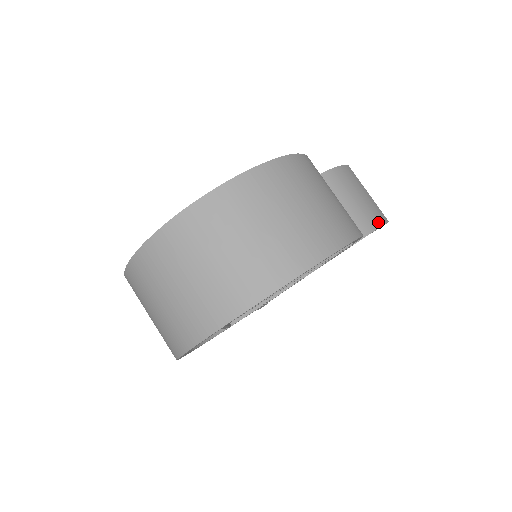
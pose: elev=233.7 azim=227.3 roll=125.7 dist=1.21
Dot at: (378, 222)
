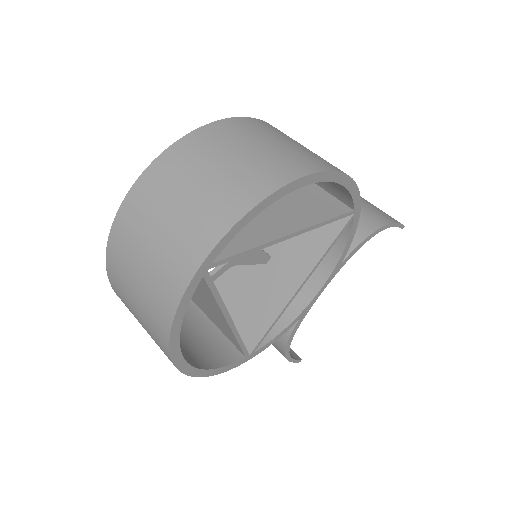
Dot at: (389, 220)
